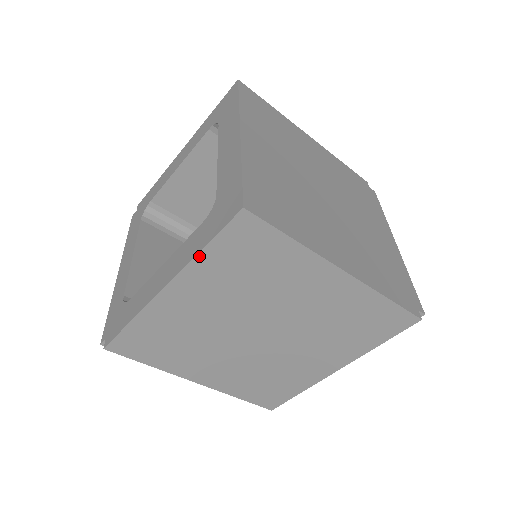
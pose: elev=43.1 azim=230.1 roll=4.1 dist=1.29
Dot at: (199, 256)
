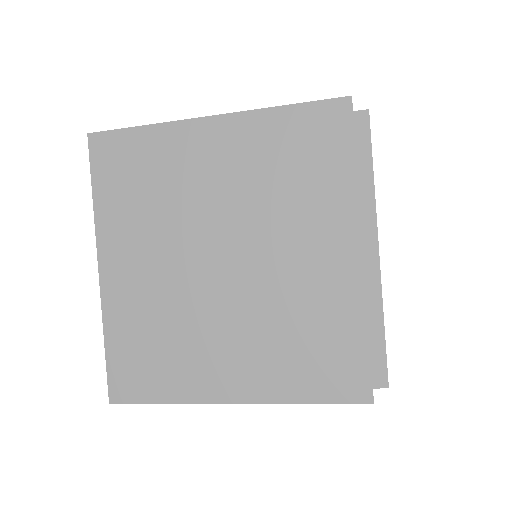
Dot at: occluded
